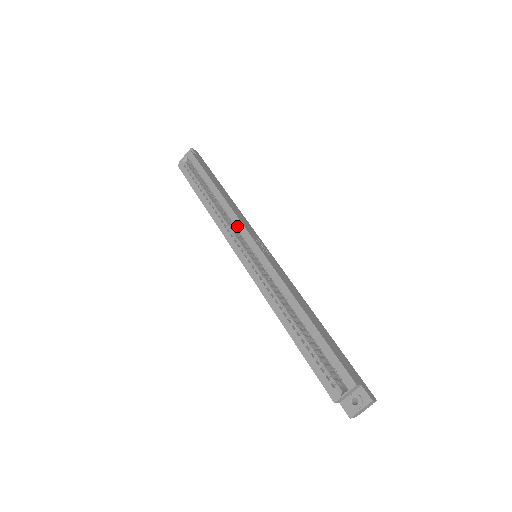
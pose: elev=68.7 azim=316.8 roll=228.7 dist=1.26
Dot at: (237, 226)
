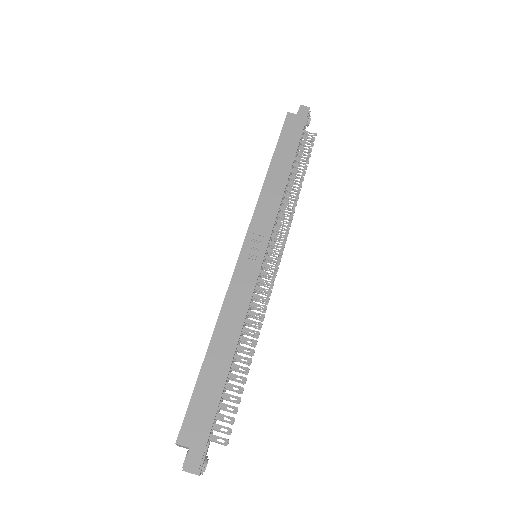
Dot at: occluded
